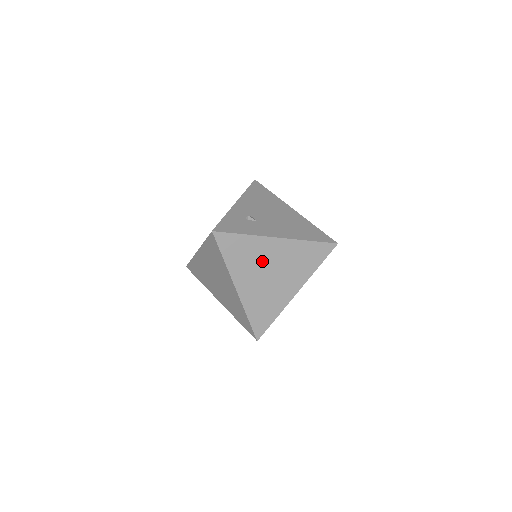
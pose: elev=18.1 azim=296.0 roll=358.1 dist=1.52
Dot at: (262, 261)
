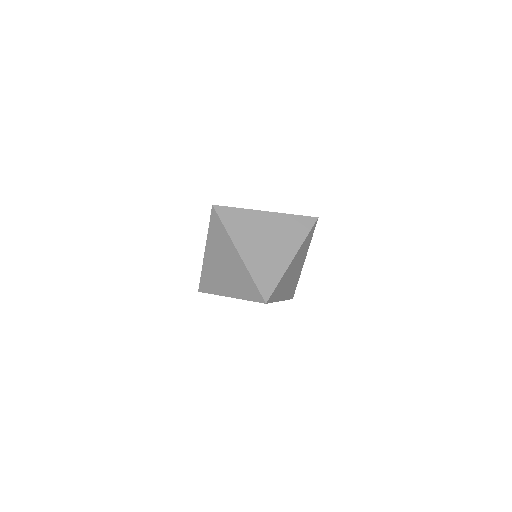
Dot at: (257, 230)
